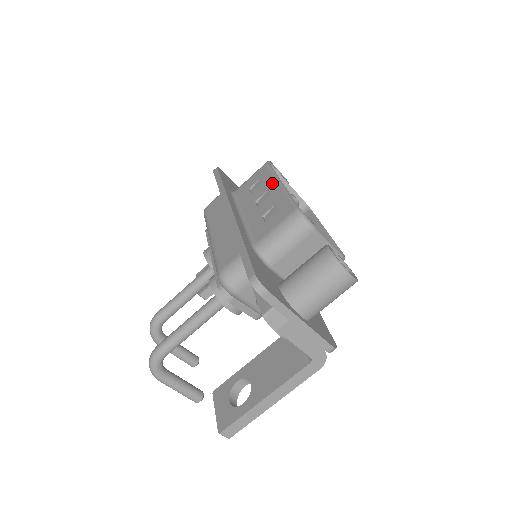
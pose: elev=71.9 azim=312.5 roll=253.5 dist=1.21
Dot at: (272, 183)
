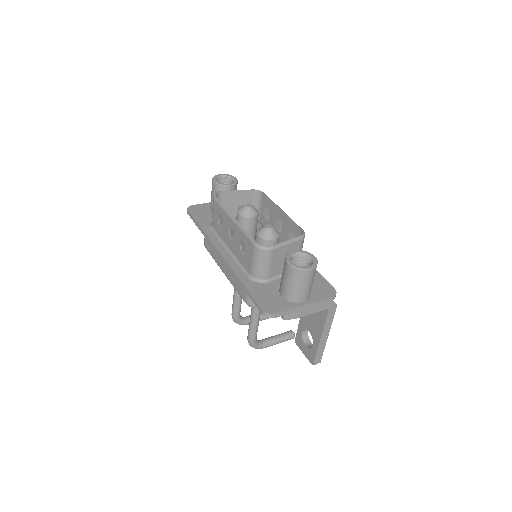
Dot at: (228, 220)
